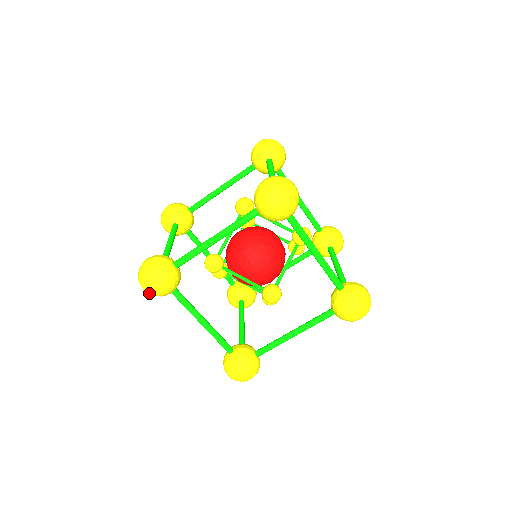
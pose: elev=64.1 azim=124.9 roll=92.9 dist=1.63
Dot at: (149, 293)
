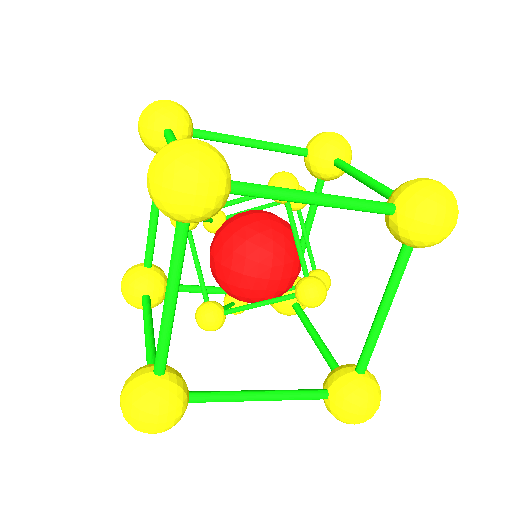
Dot at: occluded
